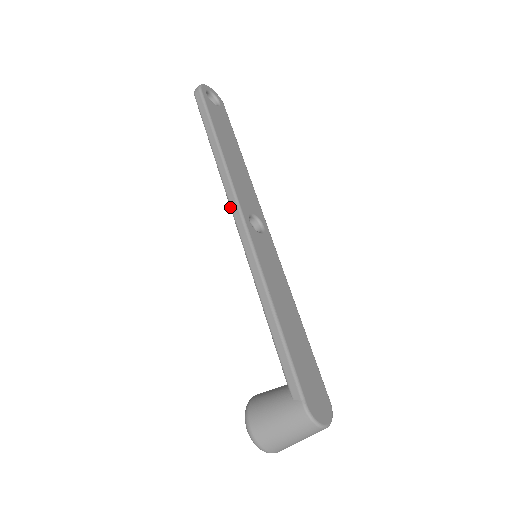
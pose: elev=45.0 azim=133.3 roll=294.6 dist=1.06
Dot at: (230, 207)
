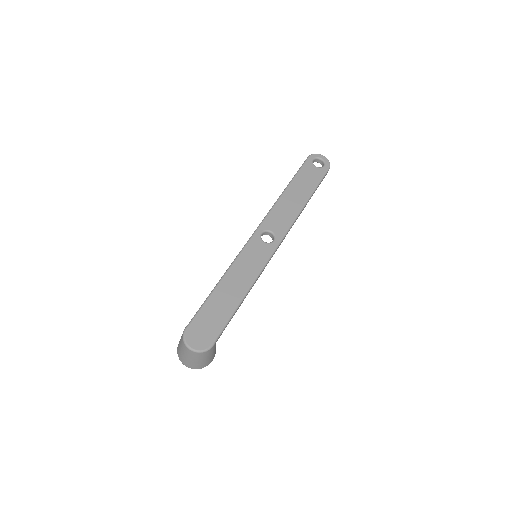
Dot at: occluded
